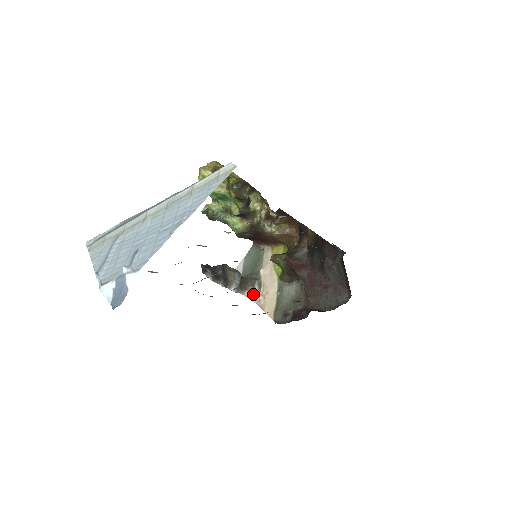
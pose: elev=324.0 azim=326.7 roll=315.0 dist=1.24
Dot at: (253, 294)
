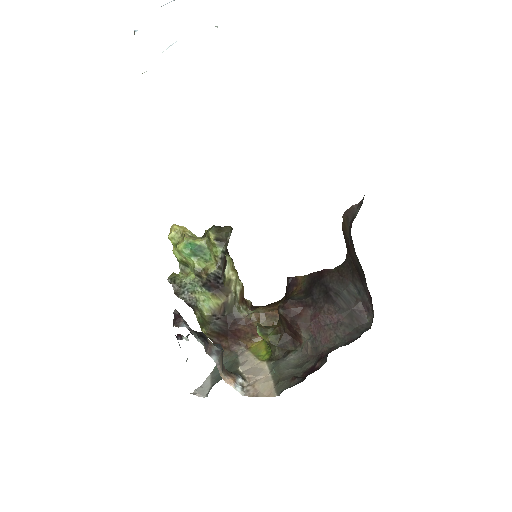
Dot at: (237, 383)
